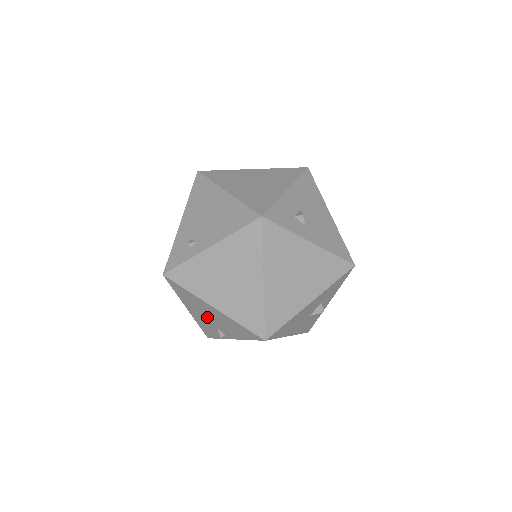
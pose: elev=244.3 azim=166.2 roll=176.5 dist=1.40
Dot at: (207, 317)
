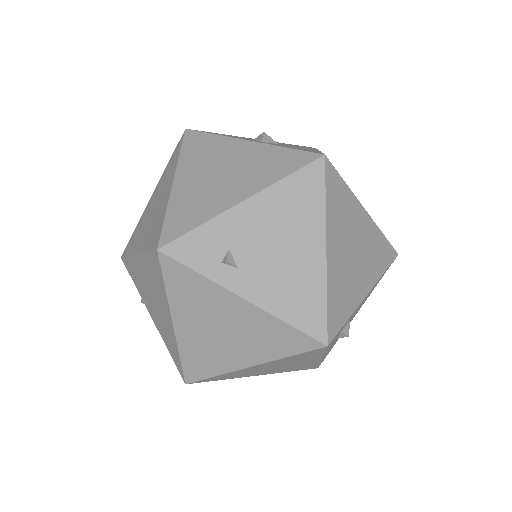
Dot at: (150, 292)
